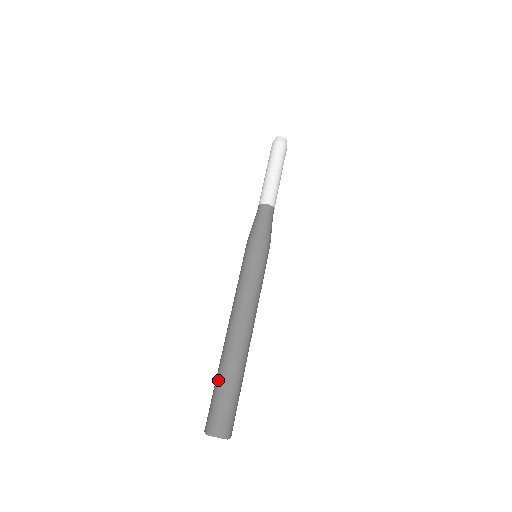
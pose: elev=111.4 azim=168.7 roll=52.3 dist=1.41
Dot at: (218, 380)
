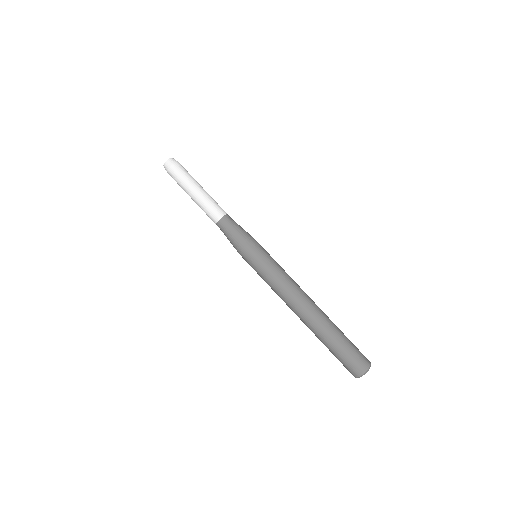
Dot at: (332, 346)
